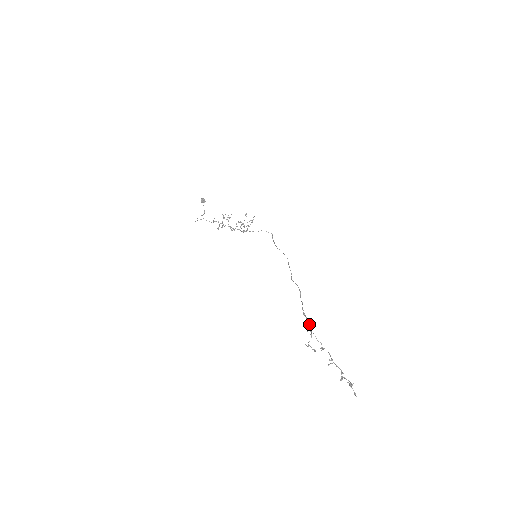
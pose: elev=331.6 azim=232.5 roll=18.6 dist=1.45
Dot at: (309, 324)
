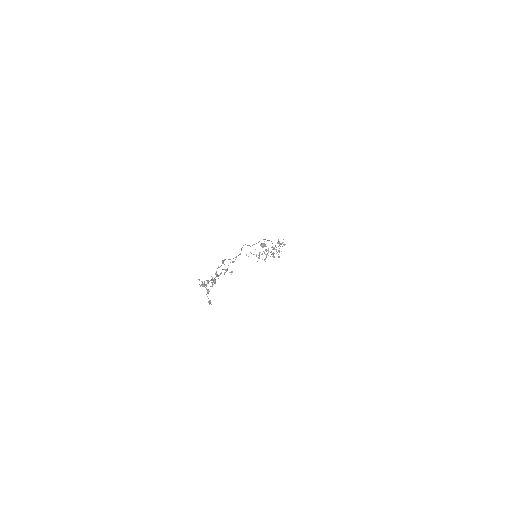
Dot at: (223, 260)
